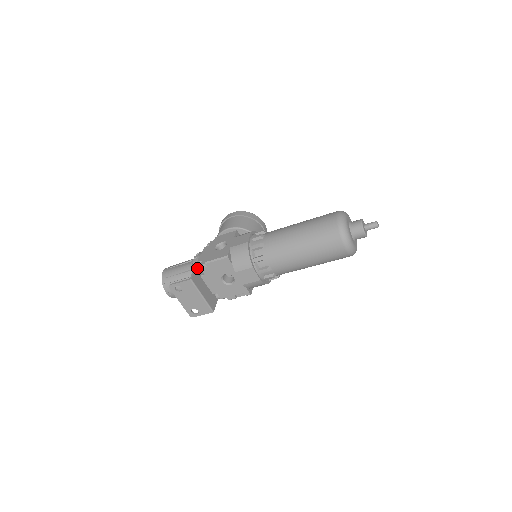
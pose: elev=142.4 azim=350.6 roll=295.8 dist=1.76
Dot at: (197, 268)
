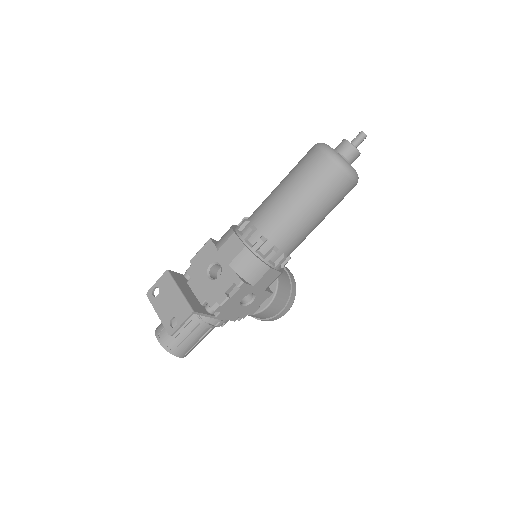
Dot at: (184, 276)
